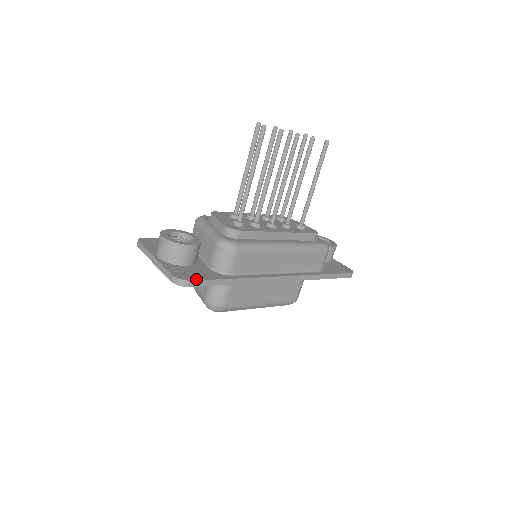
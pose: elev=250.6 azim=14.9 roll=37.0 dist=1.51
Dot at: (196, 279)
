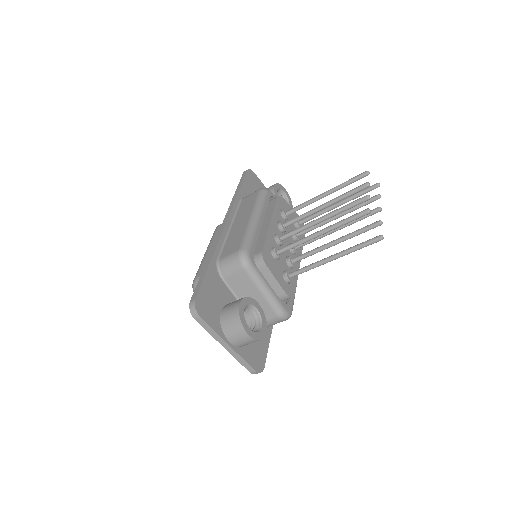
Dot at: (265, 360)
